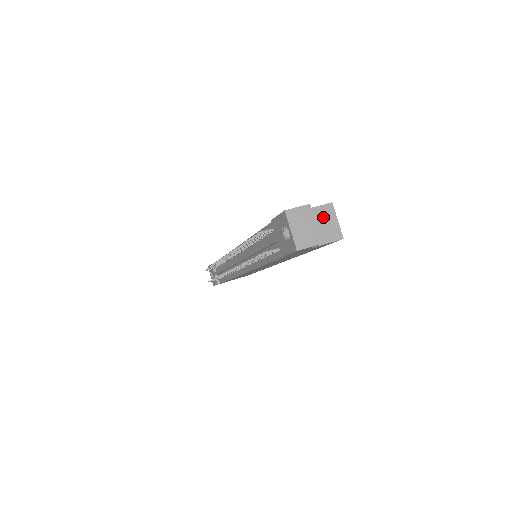
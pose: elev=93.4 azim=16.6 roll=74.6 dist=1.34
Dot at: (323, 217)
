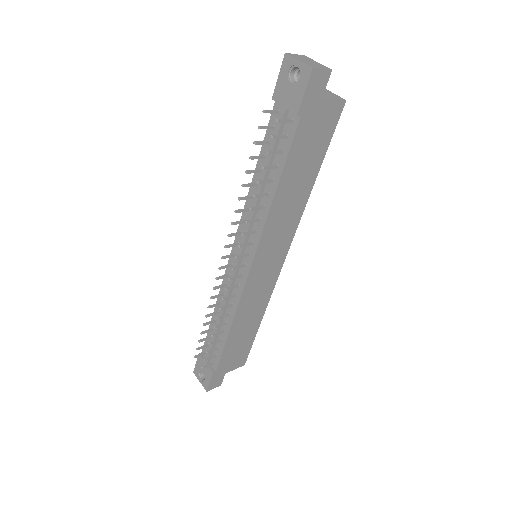
Dot at: occluded
